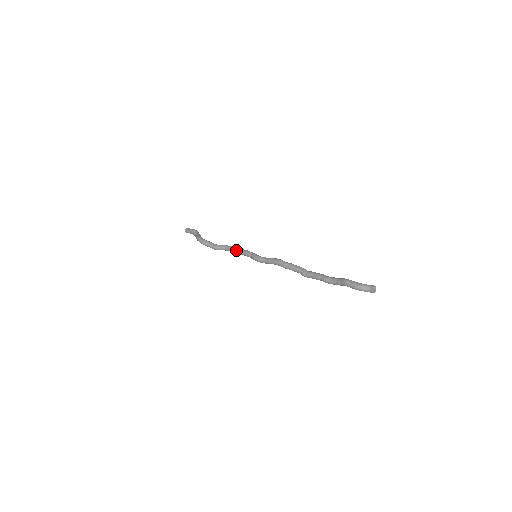
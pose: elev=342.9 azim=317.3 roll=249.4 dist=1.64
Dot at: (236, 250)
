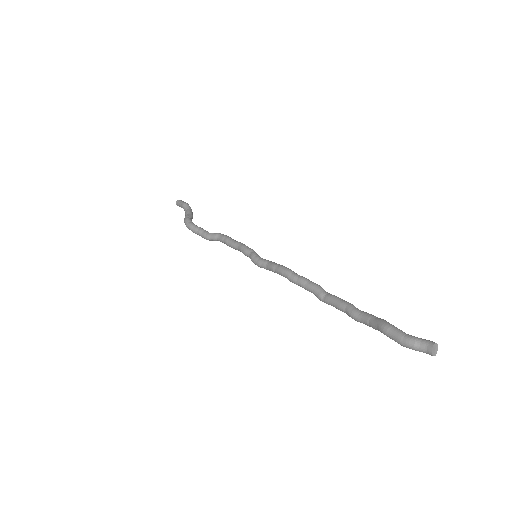
Dot at: (230, 244)
